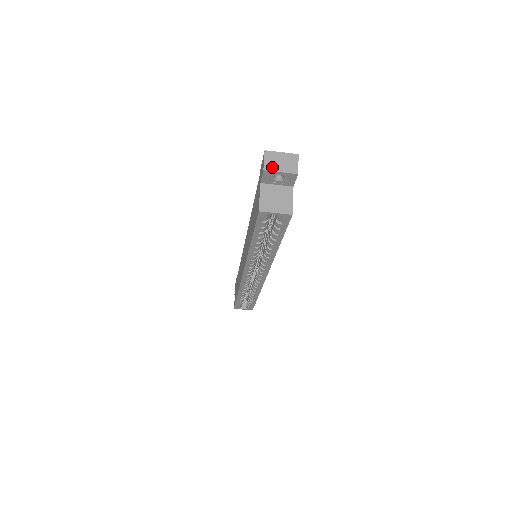
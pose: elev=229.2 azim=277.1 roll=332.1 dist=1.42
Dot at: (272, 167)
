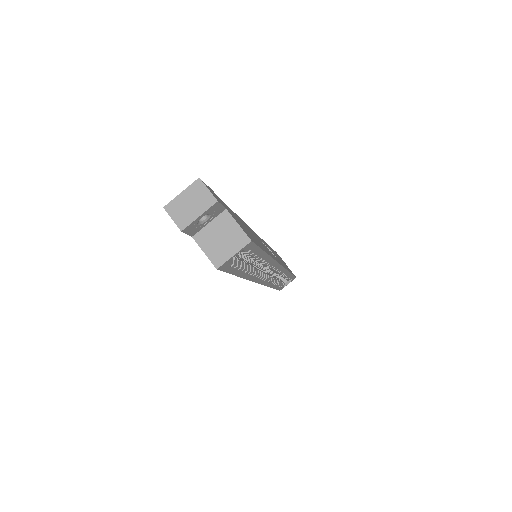
Dot at: (186, 219)
